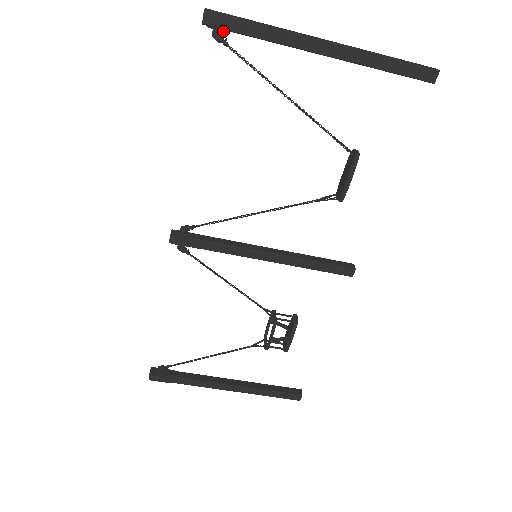
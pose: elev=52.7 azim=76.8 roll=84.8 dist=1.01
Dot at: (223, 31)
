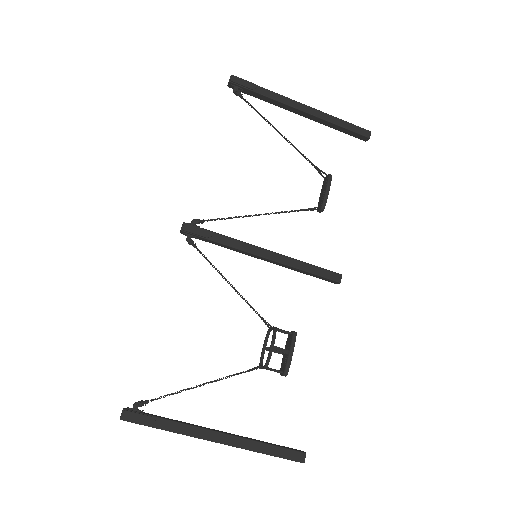
Dot at: (241, 89)
